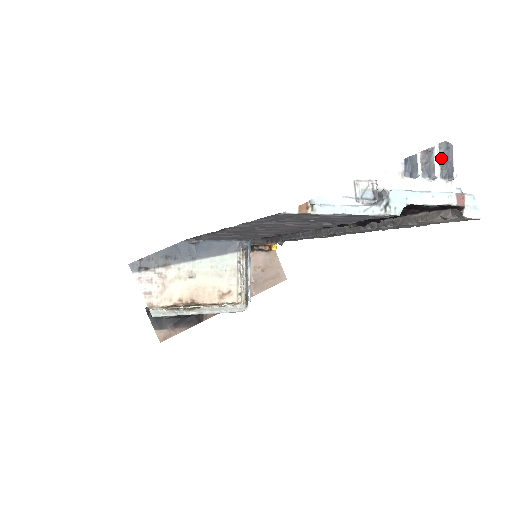
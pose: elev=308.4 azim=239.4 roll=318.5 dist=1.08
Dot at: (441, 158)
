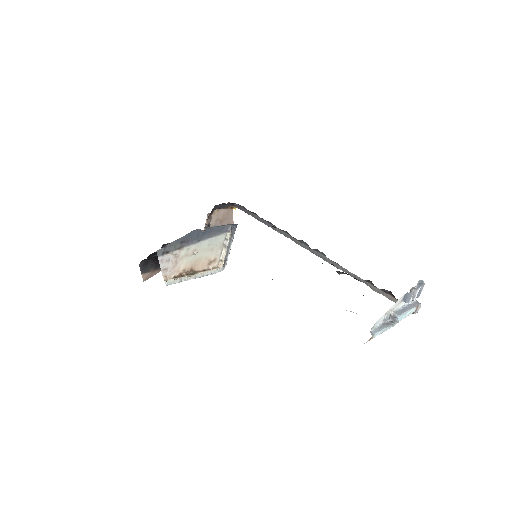
Dot at: (417, 287)
